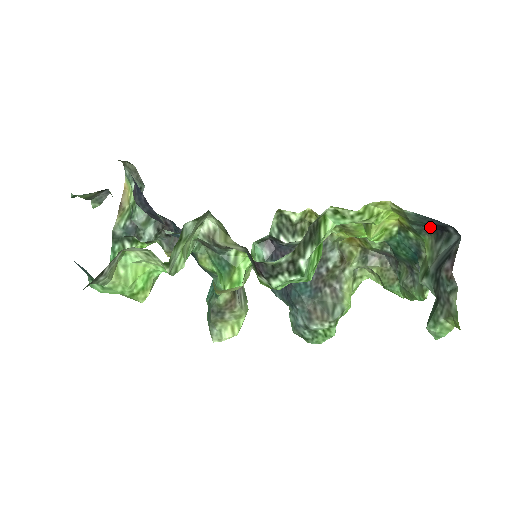
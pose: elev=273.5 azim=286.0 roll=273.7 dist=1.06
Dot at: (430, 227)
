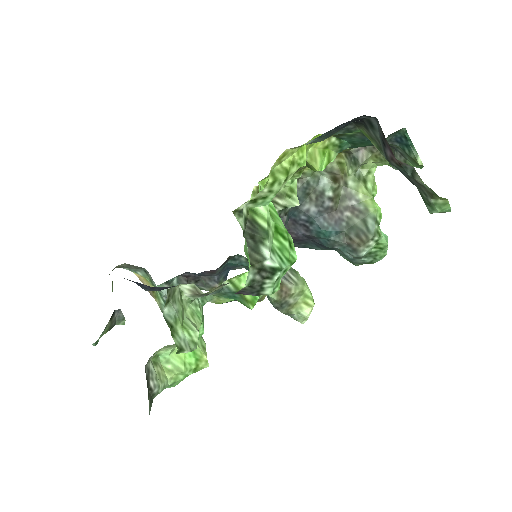
Dot at: (349, 124)
